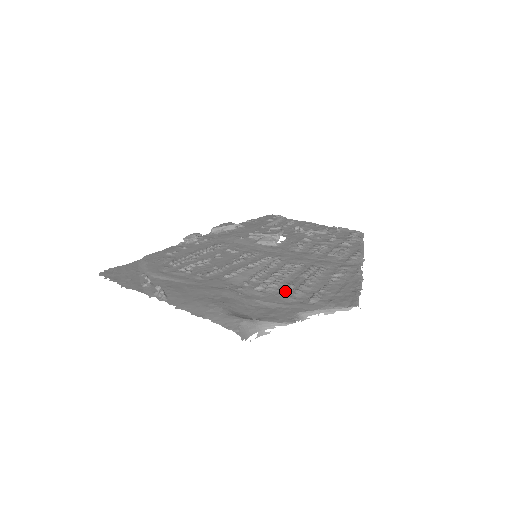
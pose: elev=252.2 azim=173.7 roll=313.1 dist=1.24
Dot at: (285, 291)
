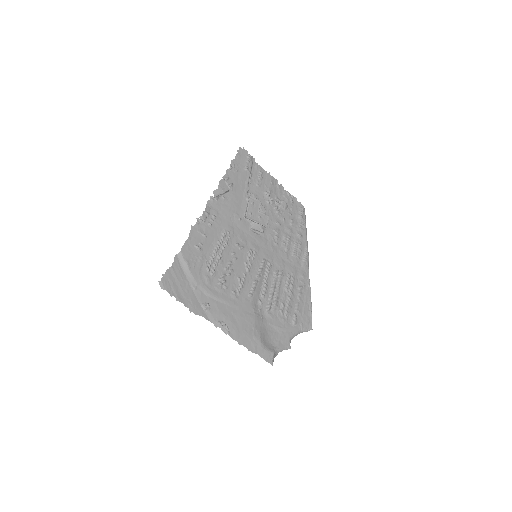
Dot at: (282, 313)
